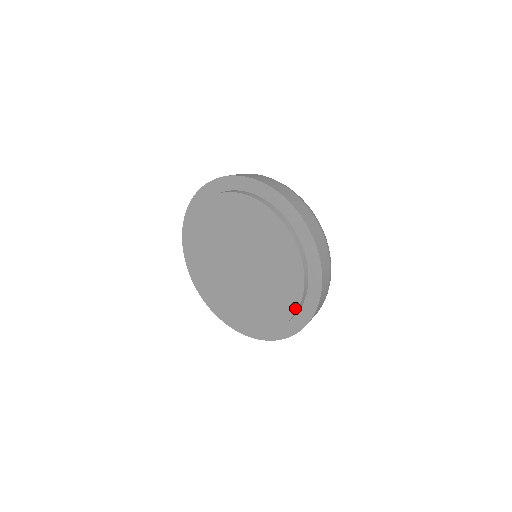
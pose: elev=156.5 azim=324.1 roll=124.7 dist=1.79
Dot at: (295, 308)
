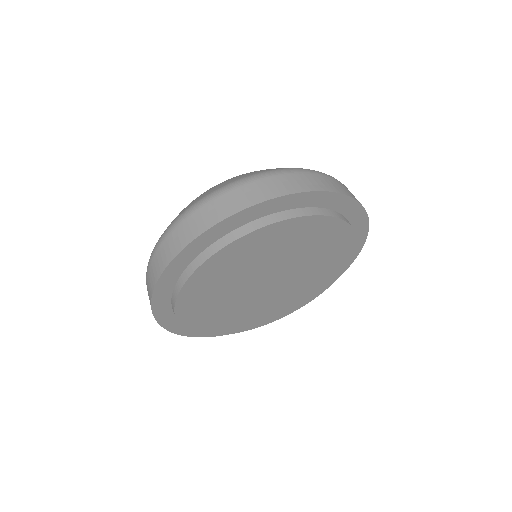
Dot at: (329, 285)
